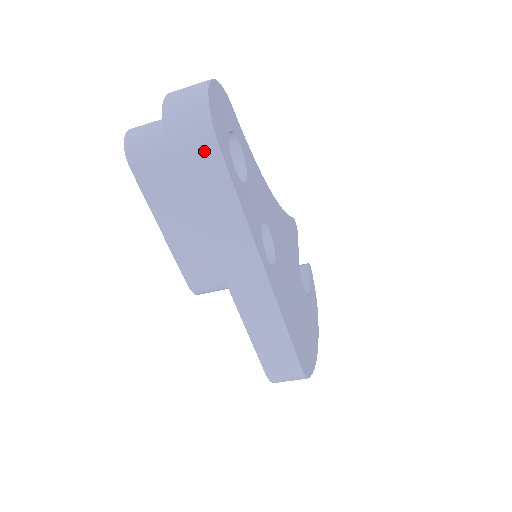
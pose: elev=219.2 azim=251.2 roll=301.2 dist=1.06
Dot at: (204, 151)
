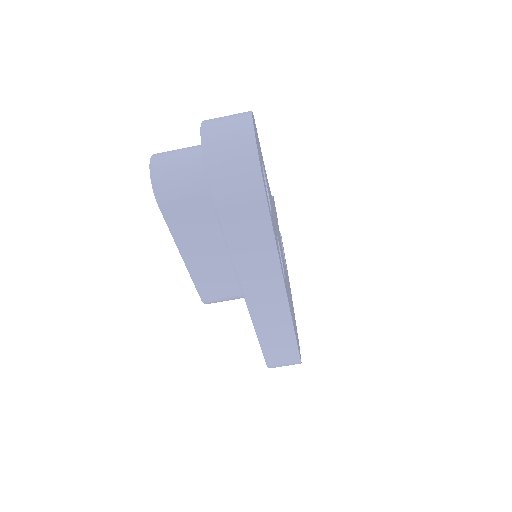
Dot at: (250, 201)
